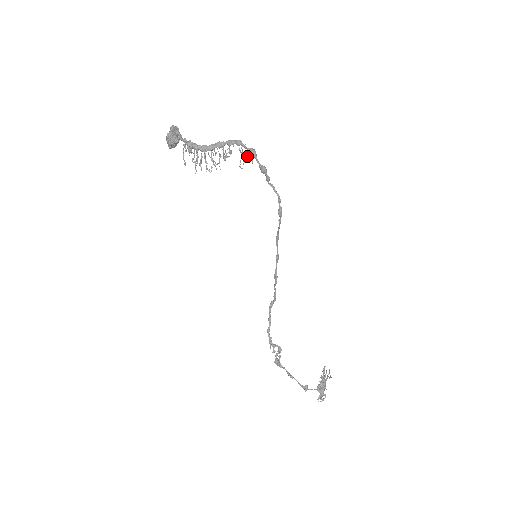
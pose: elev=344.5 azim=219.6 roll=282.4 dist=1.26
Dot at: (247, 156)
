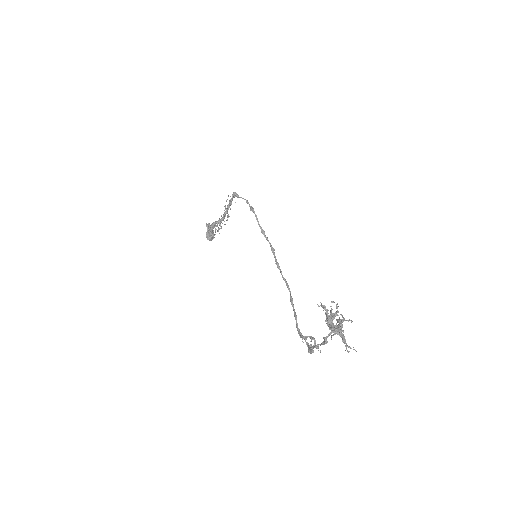
Dot at: occluded
